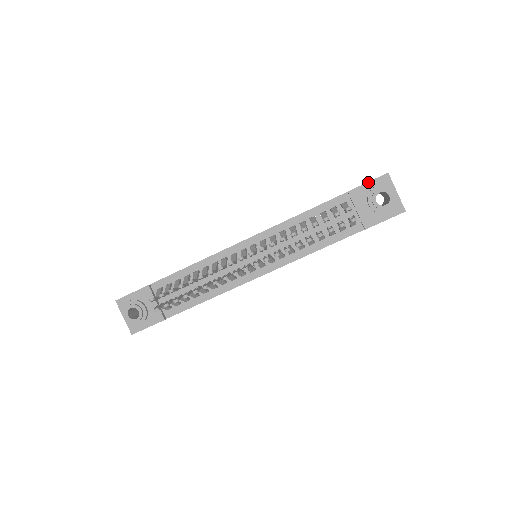
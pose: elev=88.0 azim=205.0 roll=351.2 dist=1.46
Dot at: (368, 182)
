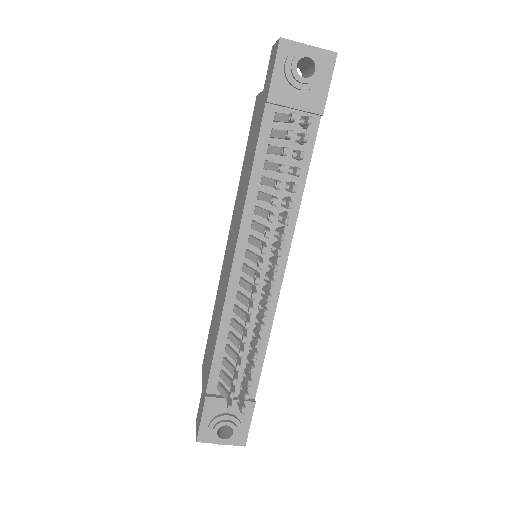
Dot at: (273, 70)
